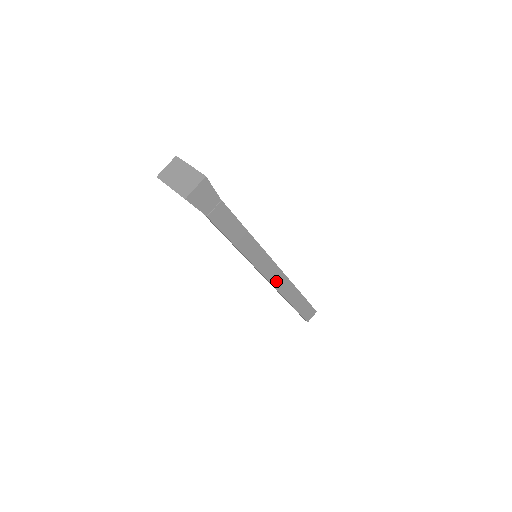
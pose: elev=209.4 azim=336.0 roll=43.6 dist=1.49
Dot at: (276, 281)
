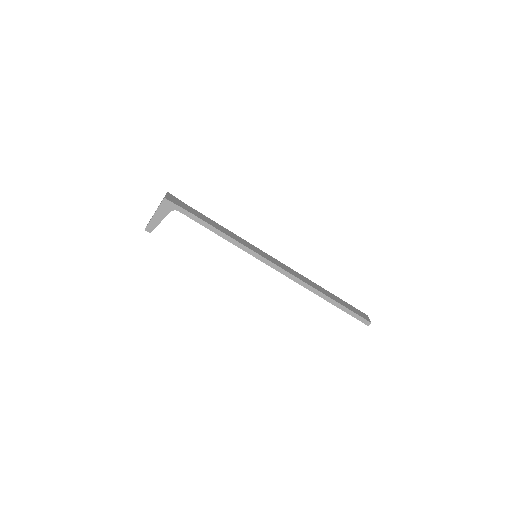
Dot at: (293, 274)
